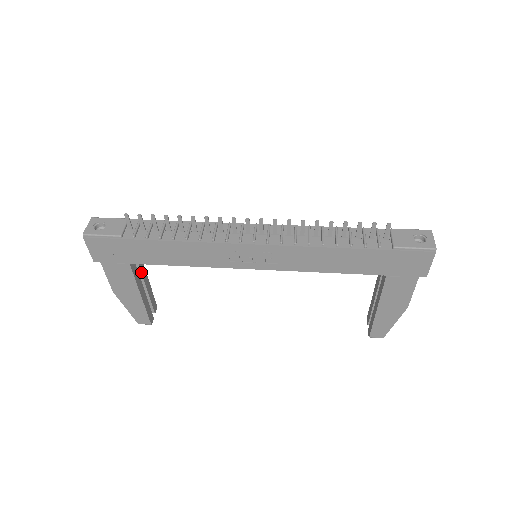
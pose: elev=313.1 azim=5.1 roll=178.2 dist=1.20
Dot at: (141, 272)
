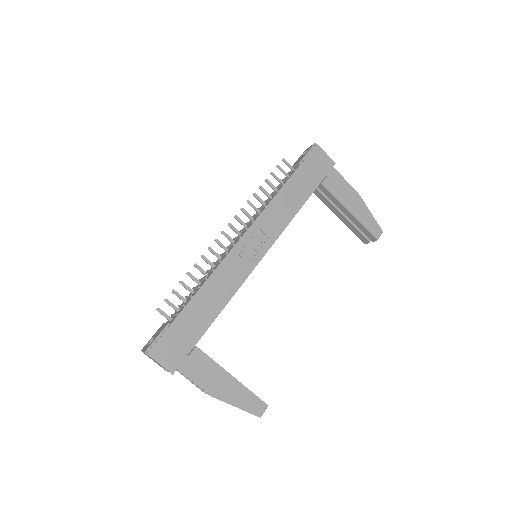
Dot at: occluded
